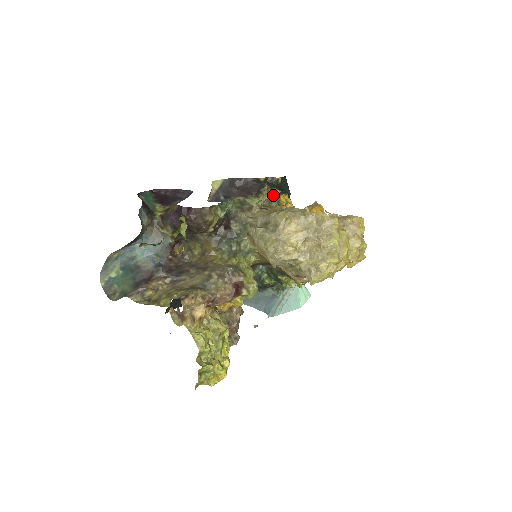
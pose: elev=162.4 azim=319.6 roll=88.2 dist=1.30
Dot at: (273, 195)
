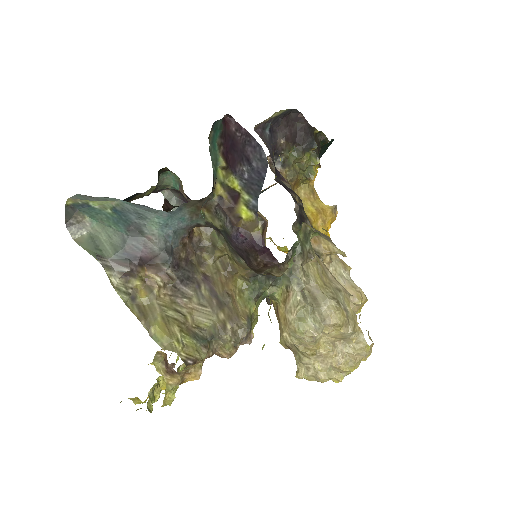
Dot at: occluded
